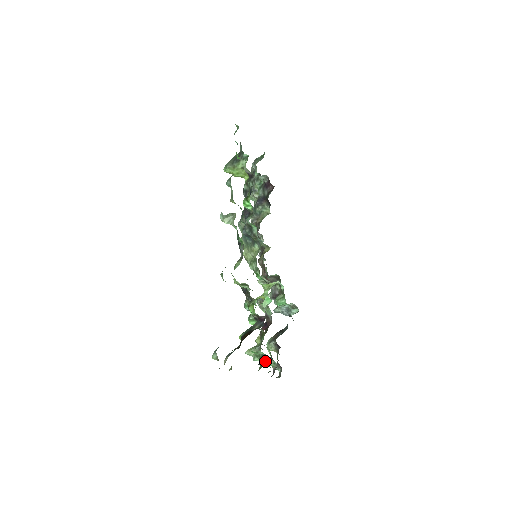
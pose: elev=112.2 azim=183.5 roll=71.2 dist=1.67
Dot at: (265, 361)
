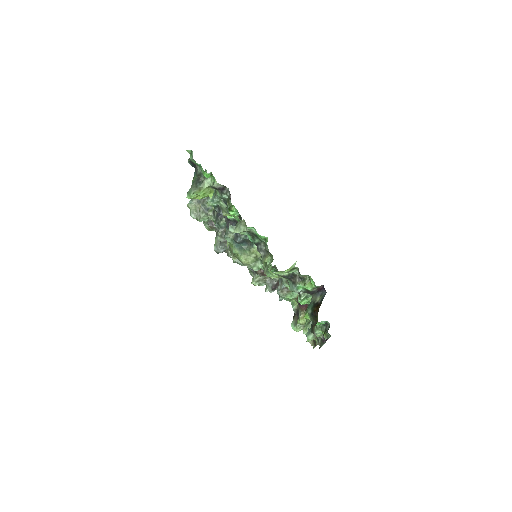
Dot at: occluded
